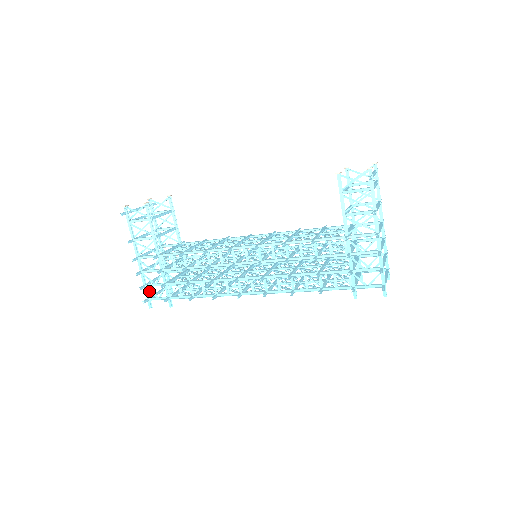
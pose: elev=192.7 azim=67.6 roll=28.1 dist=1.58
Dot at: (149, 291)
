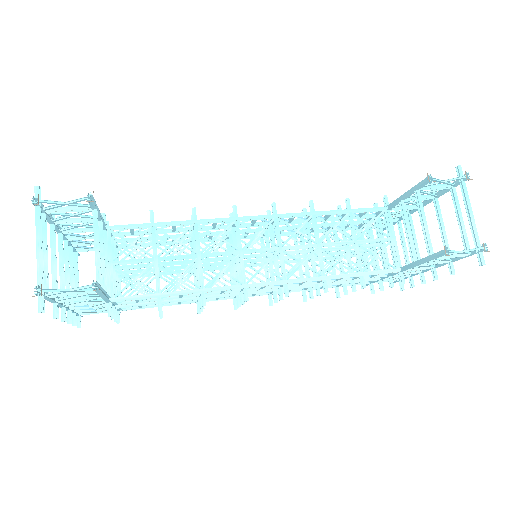
Dot at: occluded
